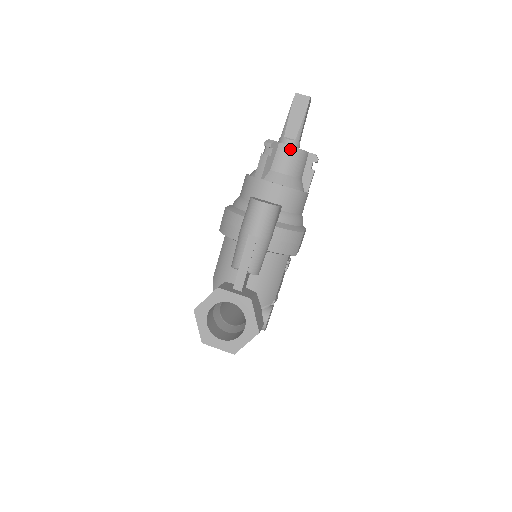
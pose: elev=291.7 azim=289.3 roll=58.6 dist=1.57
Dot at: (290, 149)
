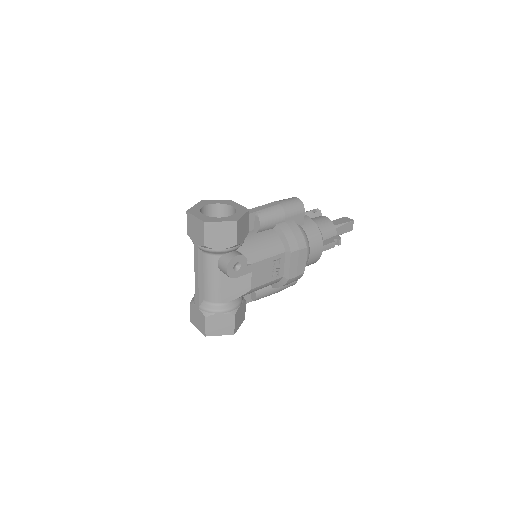
Dot at: (327, 219)
